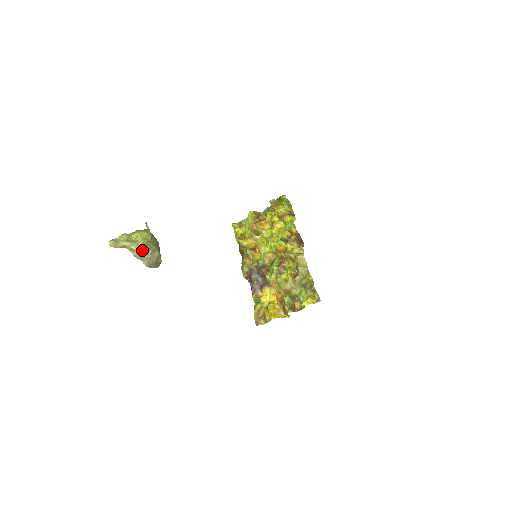
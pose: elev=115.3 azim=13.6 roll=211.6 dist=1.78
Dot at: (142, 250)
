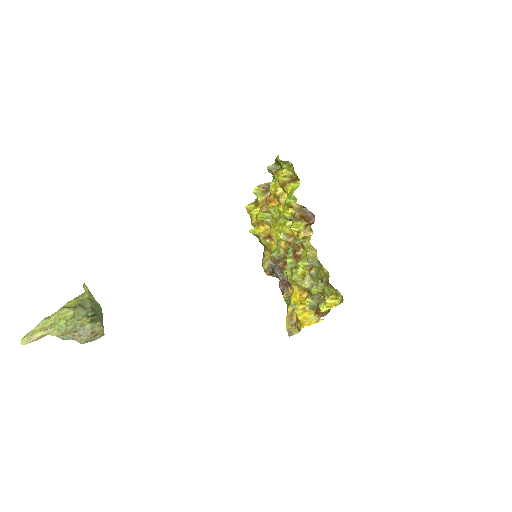
Dot at: (63, 333)
